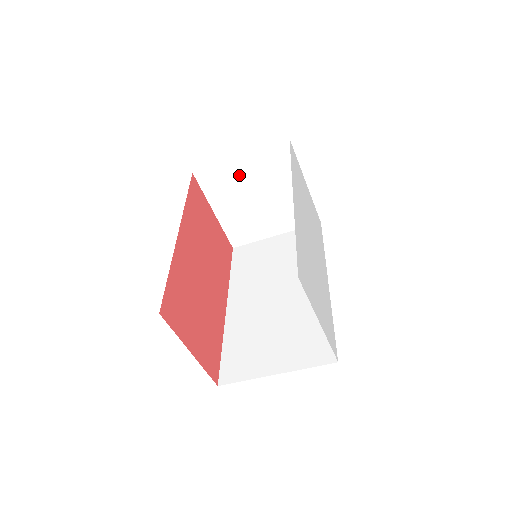
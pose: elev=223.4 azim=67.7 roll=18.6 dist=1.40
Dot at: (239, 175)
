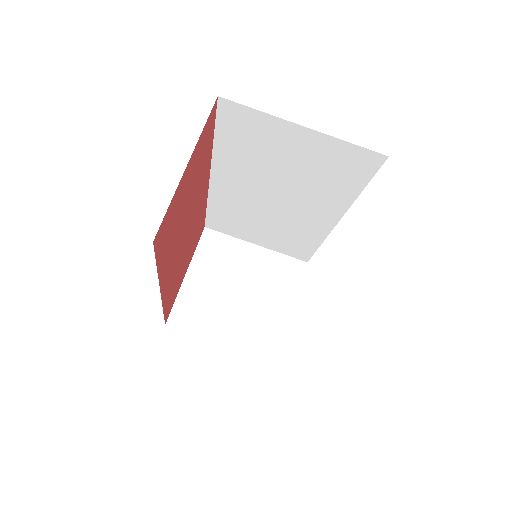
Dot at: (242, 259)
